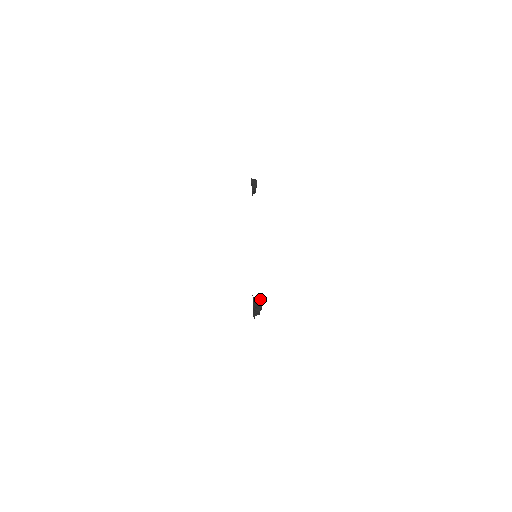
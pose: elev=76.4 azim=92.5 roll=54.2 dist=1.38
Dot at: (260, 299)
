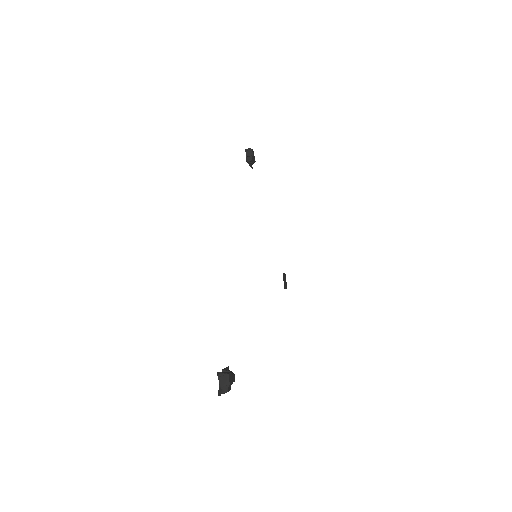
Dot at: (227, 376)
